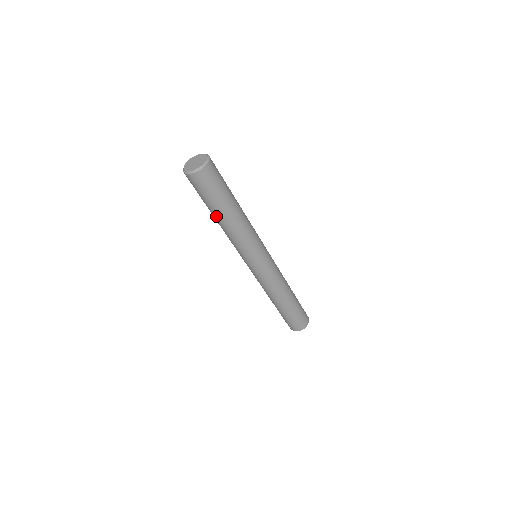
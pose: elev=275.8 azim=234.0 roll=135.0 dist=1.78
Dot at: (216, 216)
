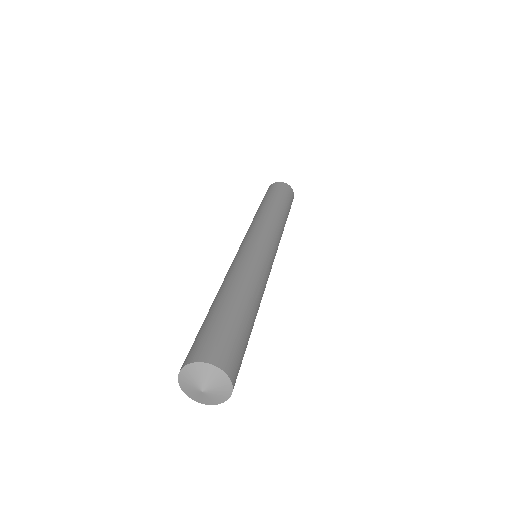
Dot at: occluded
